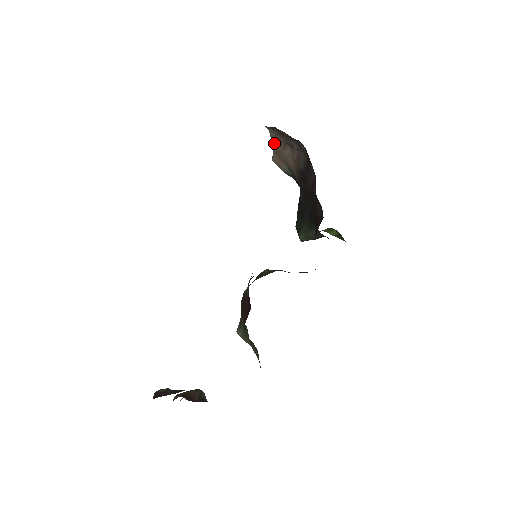
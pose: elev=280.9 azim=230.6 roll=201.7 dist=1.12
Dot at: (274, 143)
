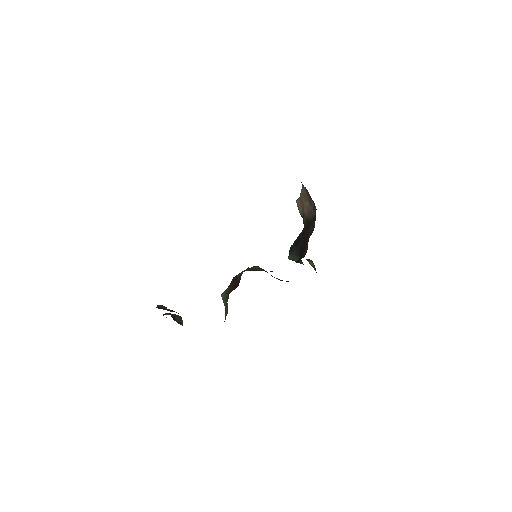
Dot at: (302, 194)
